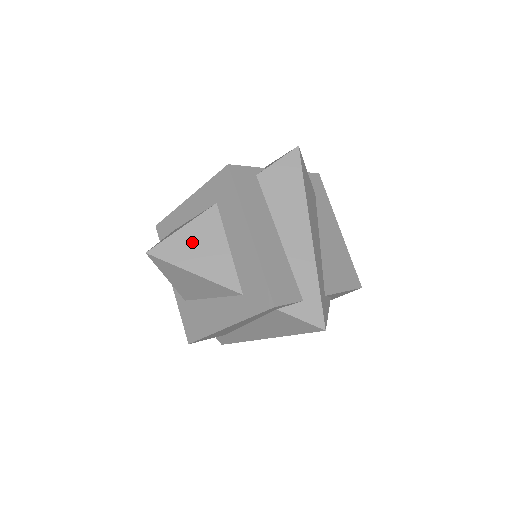
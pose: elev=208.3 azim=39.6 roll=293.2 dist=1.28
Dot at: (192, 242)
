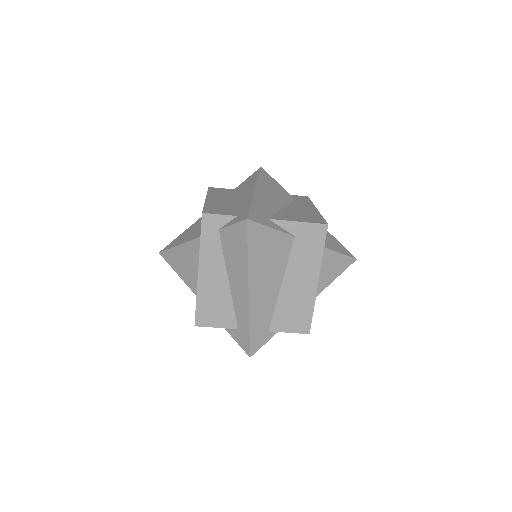
Dot at: (185, 234)
